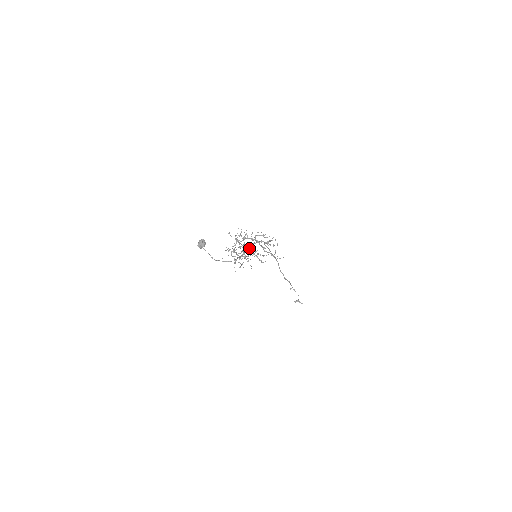
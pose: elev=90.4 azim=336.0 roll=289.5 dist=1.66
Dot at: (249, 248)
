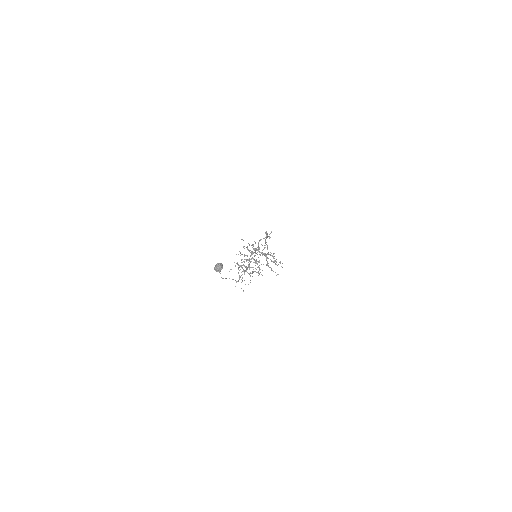
Dot at: occluded
